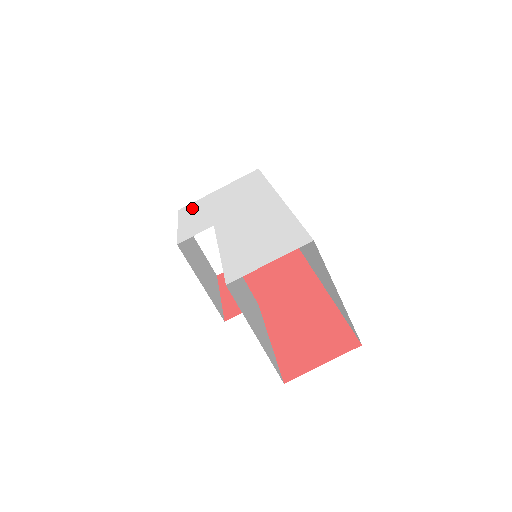
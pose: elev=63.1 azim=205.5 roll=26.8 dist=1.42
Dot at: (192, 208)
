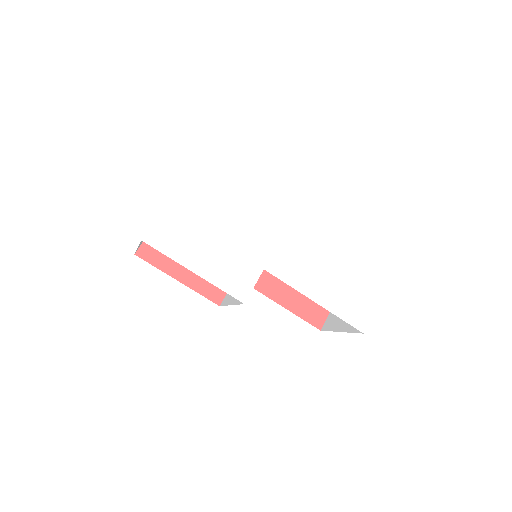
Dot at: (174, 237)
